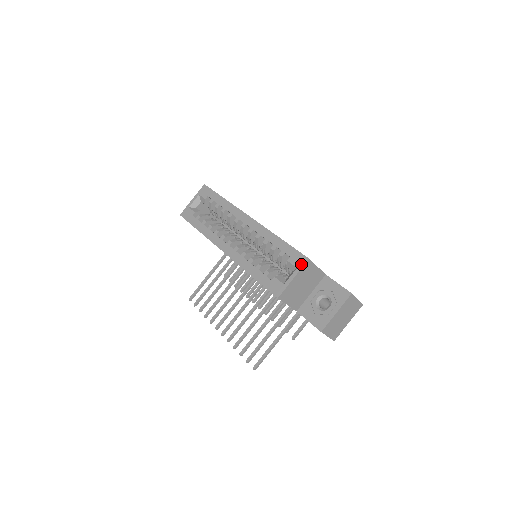
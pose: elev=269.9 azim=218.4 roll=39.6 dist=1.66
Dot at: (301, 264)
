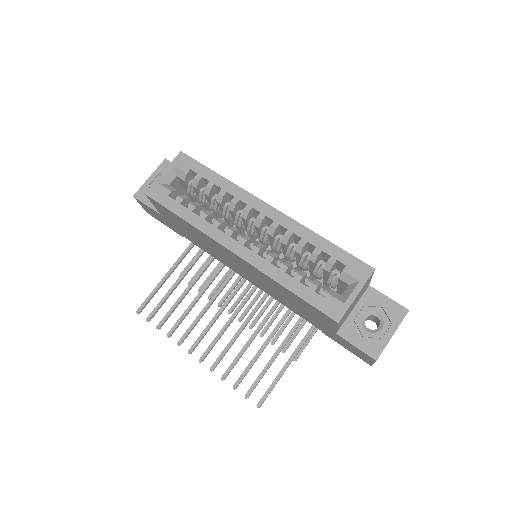
Dot at: (365, 276)
